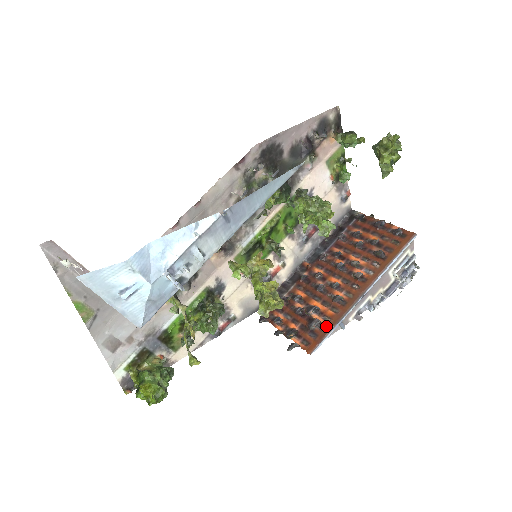
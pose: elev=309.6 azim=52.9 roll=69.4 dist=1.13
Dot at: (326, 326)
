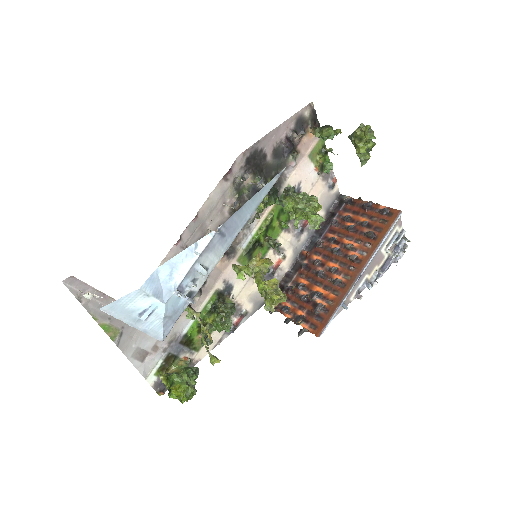
Dot at: (330, 309)
